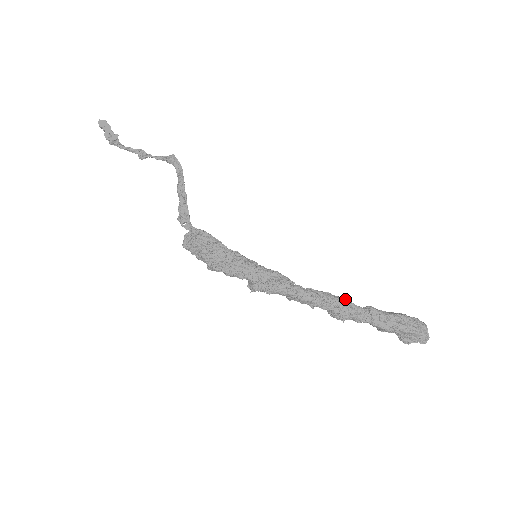
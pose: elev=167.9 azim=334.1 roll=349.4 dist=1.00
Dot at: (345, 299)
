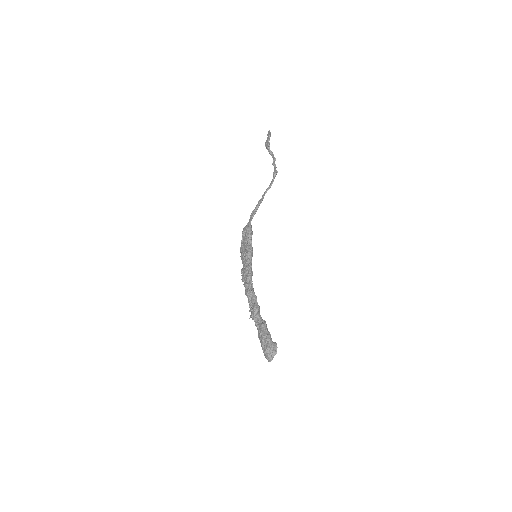
Dot at: (257, 308)
